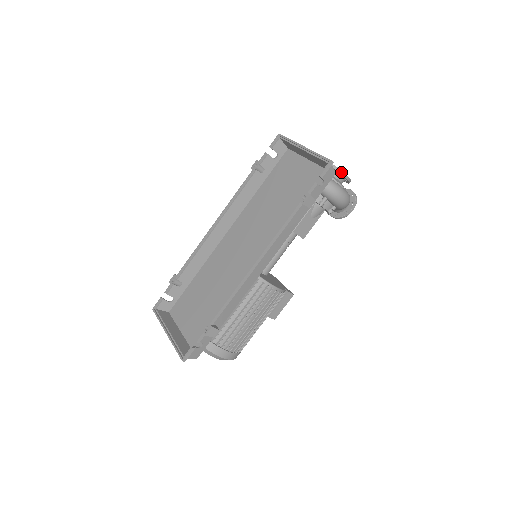
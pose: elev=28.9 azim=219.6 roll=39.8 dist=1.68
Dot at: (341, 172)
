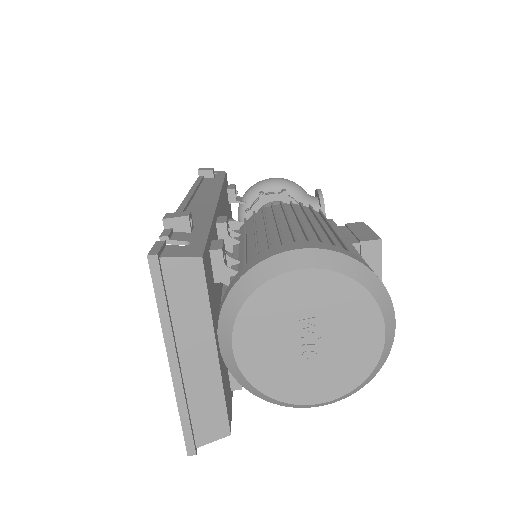
Dot at: occluded
